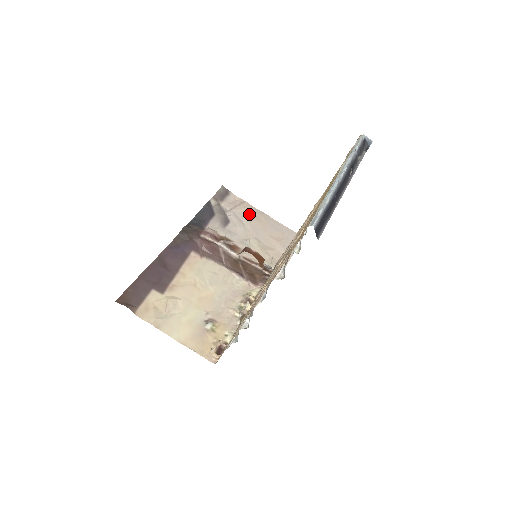
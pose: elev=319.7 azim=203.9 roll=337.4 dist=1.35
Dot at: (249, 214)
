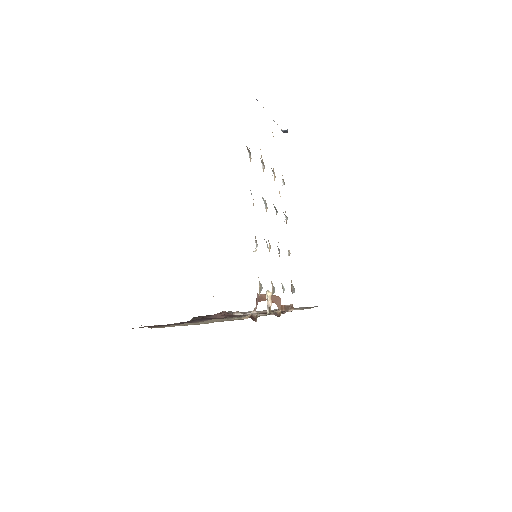
Dot at: occluded
